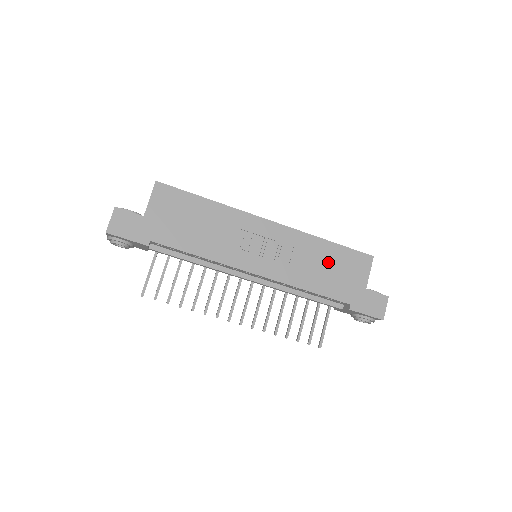
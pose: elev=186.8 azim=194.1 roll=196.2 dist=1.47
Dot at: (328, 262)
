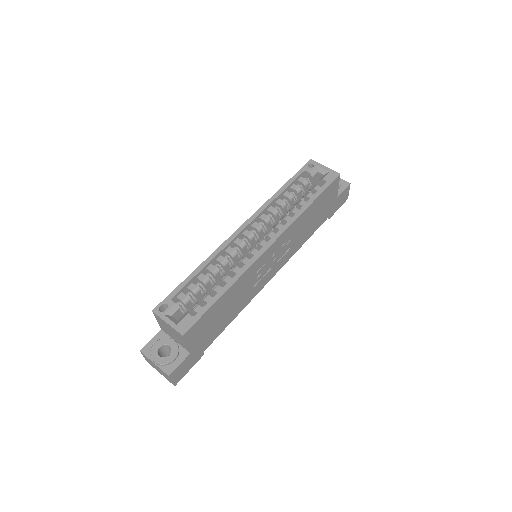
Dot at: (313, 215)
